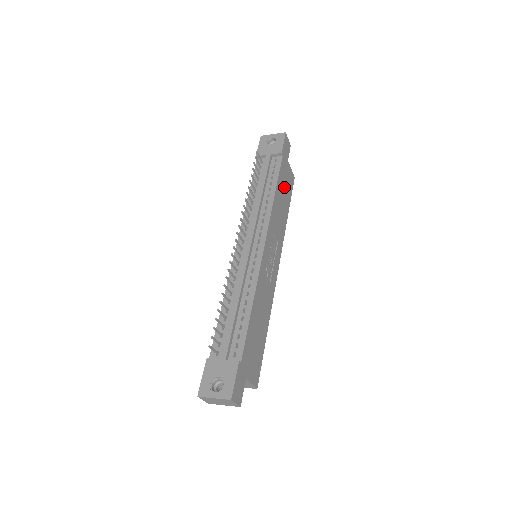
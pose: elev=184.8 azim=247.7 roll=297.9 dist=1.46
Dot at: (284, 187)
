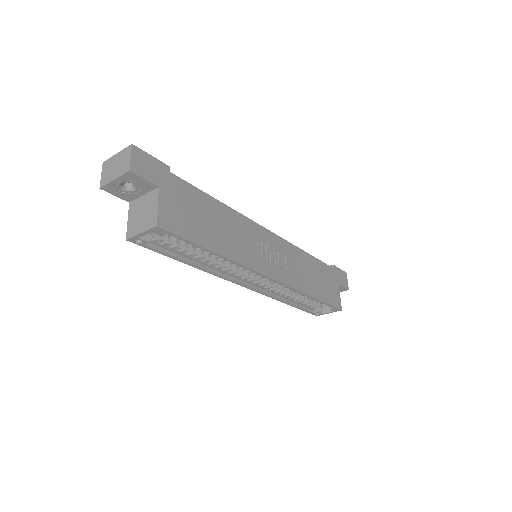
Dot at: (322, 279)
